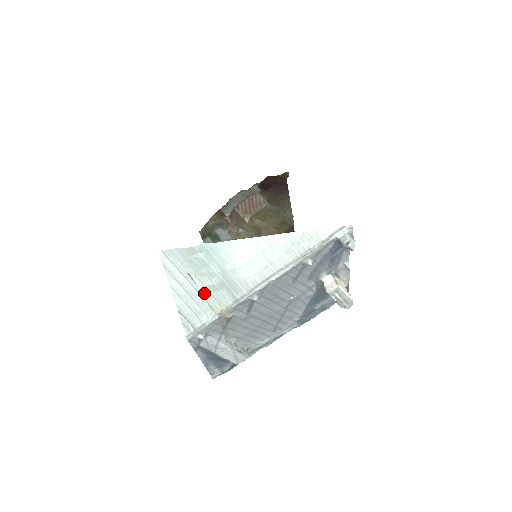
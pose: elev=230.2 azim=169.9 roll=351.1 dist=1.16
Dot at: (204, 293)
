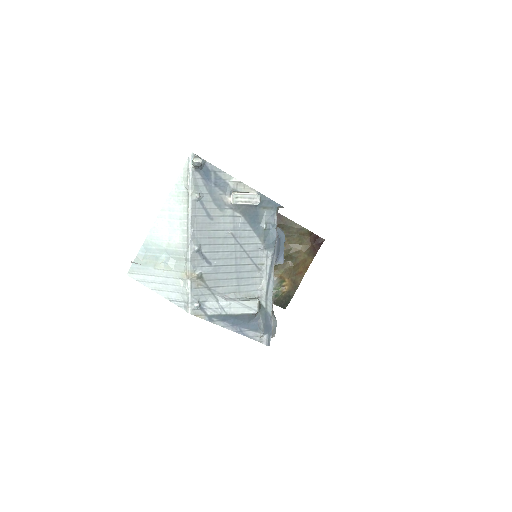
Dot at: (169, 275)
